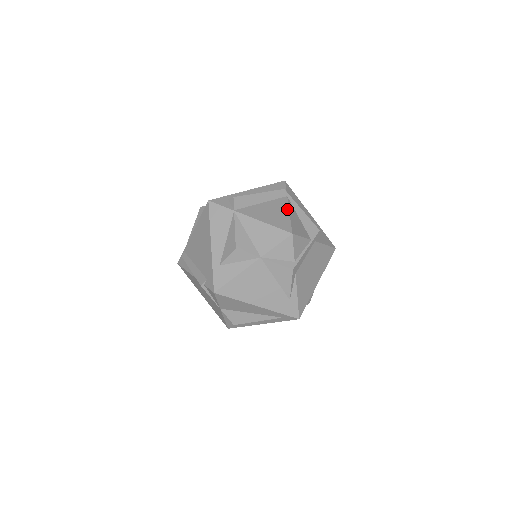
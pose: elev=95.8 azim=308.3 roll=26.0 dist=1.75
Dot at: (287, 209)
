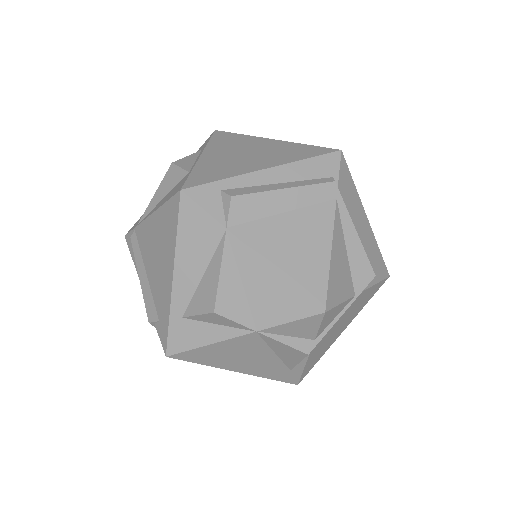
Dot at: (329, 238)
